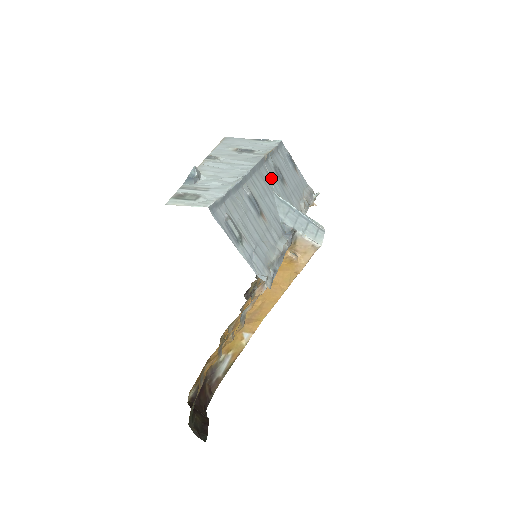
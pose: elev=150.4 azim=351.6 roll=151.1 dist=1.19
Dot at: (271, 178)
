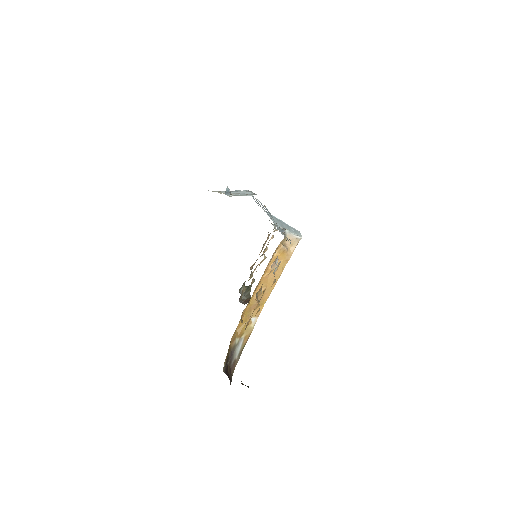
Dot at: occluded
